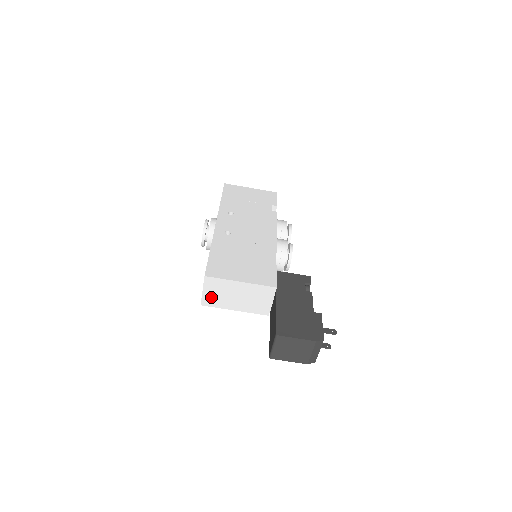
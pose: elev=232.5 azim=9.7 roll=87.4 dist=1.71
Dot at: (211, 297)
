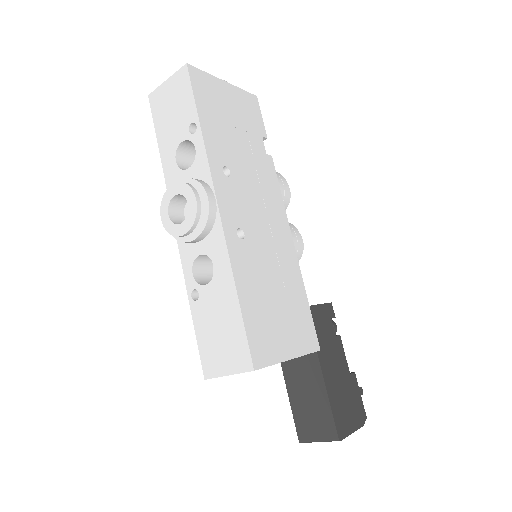
Dot at: occluded
